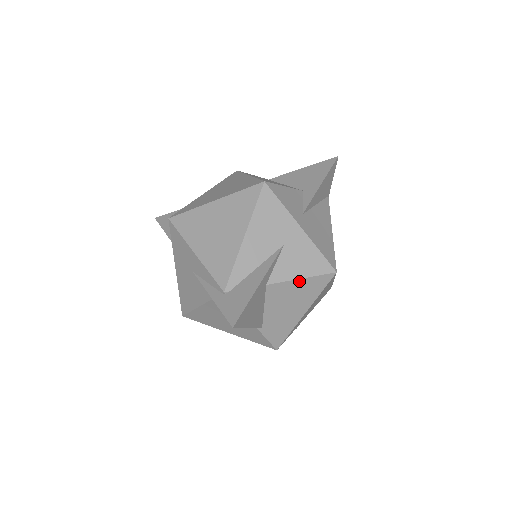
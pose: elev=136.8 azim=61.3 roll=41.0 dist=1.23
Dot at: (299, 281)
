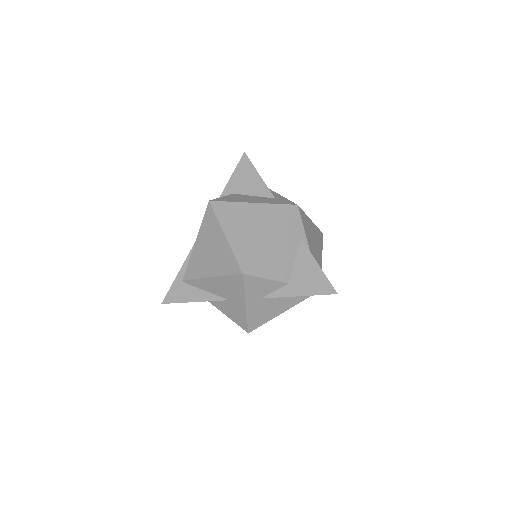
Dot at: (226, 314)
